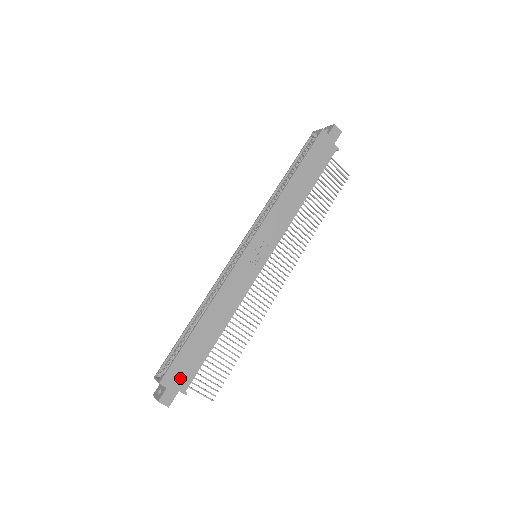
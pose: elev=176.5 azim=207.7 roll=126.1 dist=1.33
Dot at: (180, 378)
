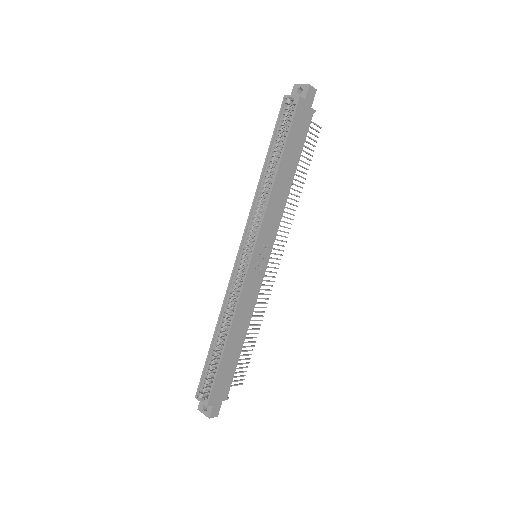
Dot at: (221, 392)
